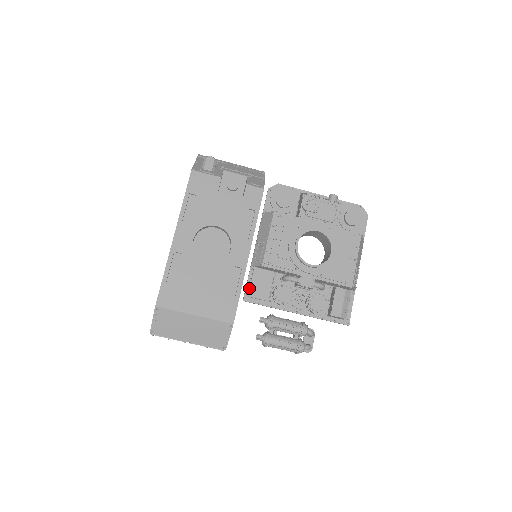
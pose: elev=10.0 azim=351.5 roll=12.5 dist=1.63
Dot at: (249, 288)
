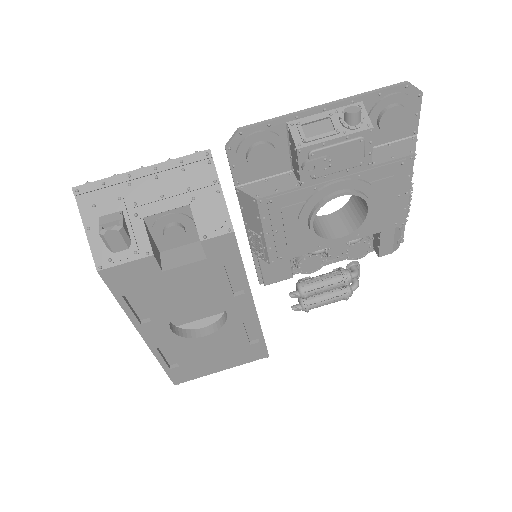
Dot at: occluded
